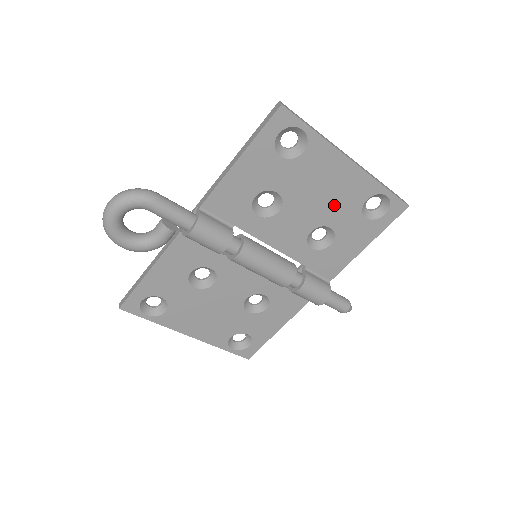
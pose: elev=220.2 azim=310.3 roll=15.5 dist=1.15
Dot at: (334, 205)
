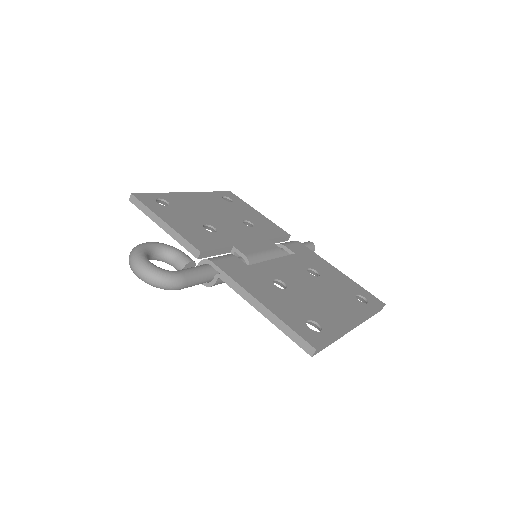
Dot at: occluded
